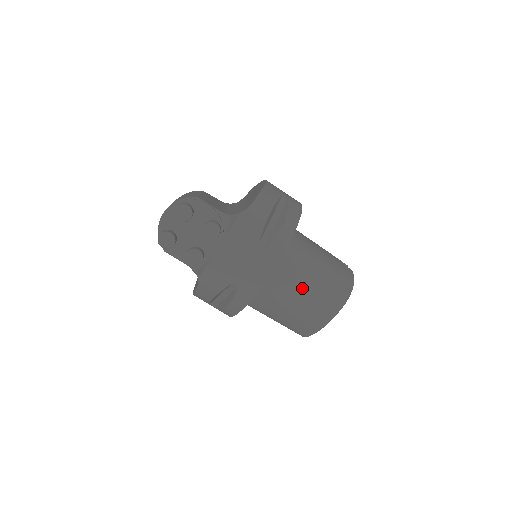
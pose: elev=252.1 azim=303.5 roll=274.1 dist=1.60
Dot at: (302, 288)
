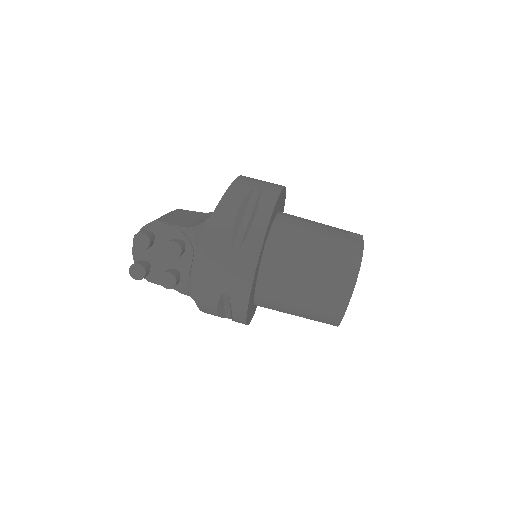
Dot at: (302, 278)
